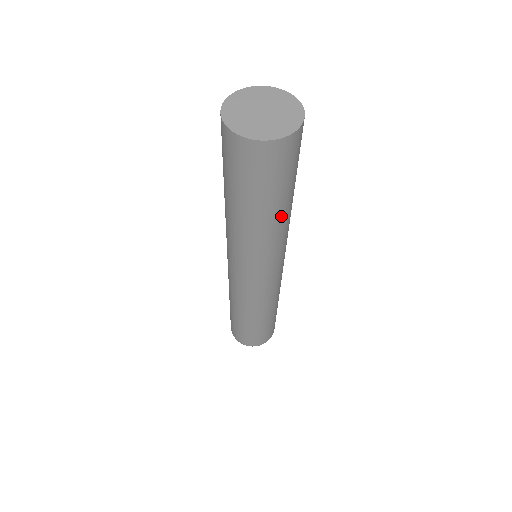
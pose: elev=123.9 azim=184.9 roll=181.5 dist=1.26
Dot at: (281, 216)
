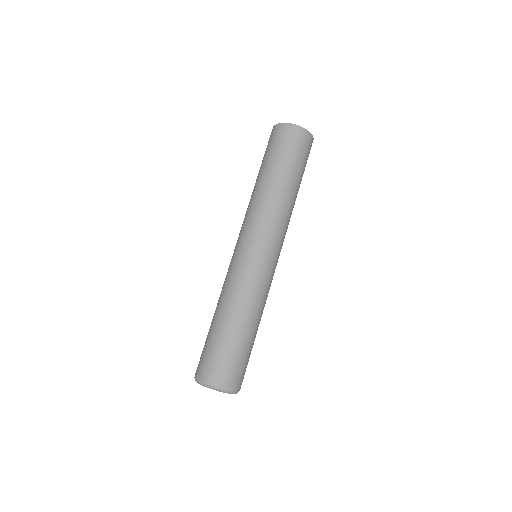
Dot at: (295, 193)
